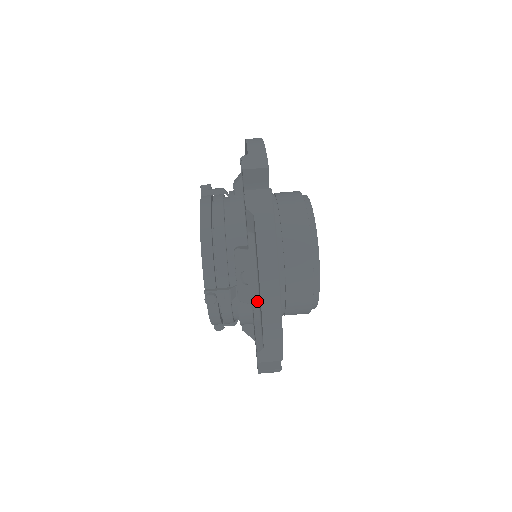
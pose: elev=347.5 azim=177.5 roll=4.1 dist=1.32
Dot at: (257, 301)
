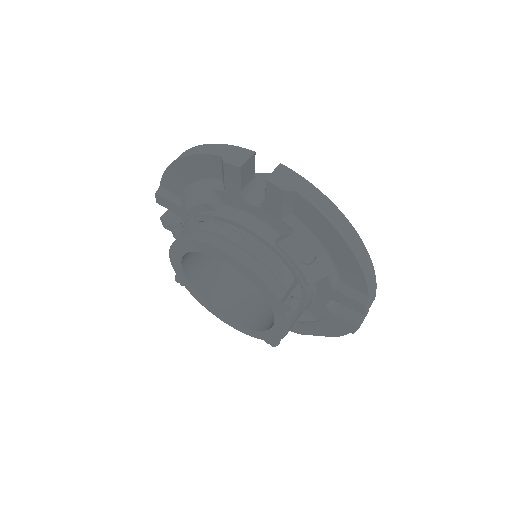
Dot at: (331, 268)
